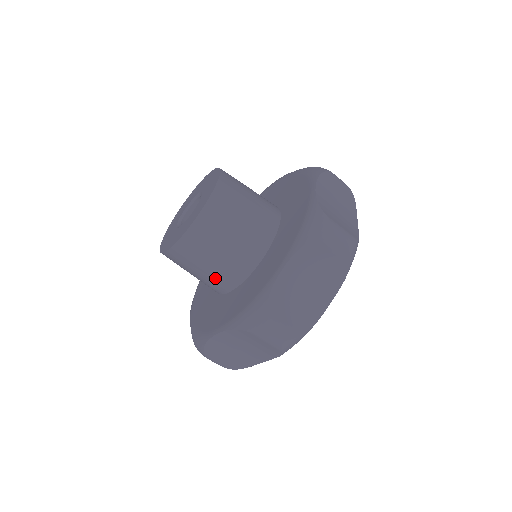
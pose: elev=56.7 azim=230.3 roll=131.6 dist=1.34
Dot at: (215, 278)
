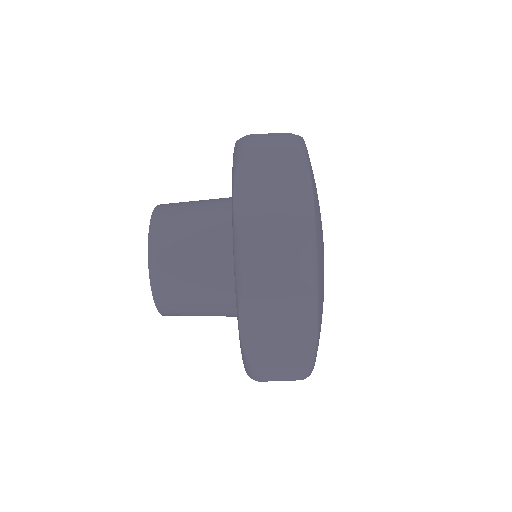
Dot at: (213, 289)
